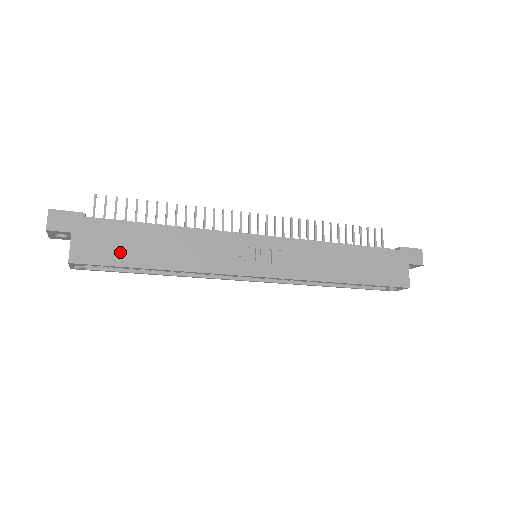
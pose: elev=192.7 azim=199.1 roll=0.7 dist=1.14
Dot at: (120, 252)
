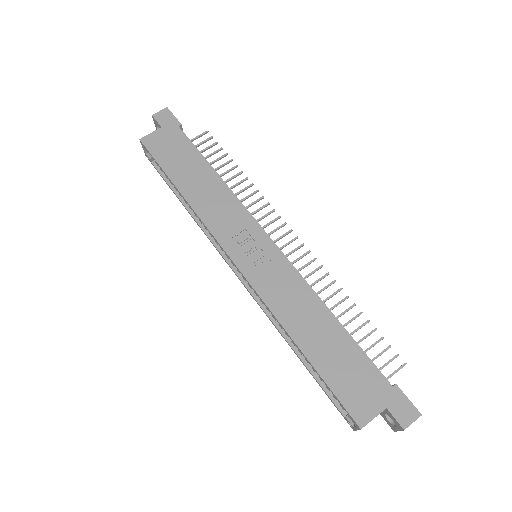
Dot at: (171, 159)
